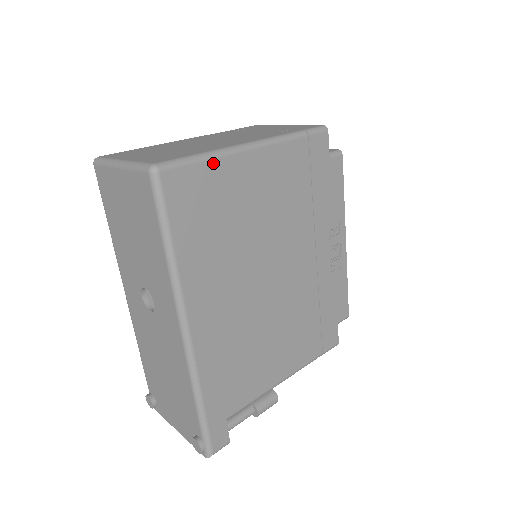
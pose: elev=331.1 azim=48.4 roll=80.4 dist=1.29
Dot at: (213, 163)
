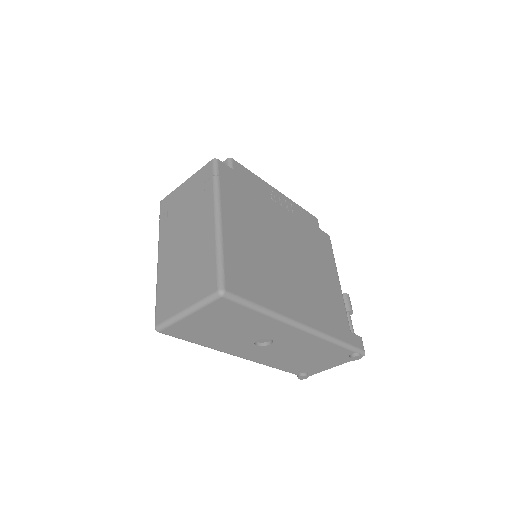
Dot at: (225, 252)
